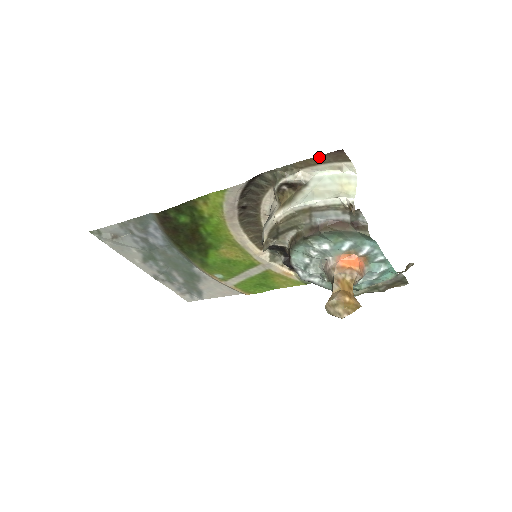
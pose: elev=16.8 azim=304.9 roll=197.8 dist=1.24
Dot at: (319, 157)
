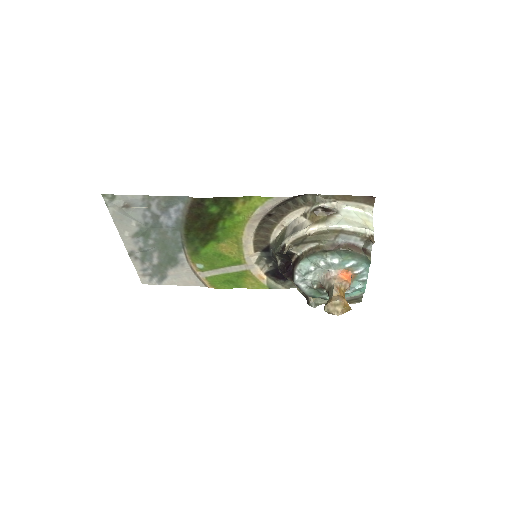
Dot at: (356, 196)
